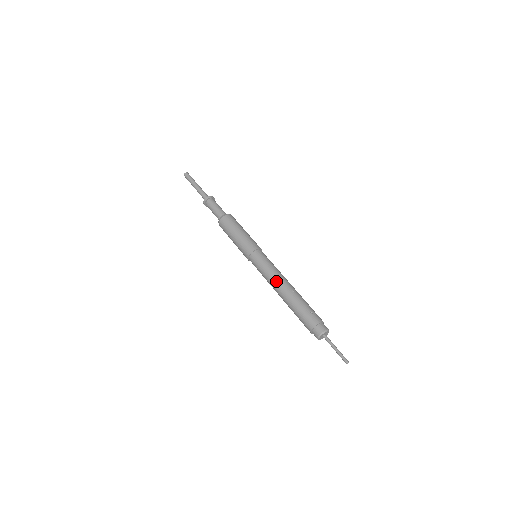
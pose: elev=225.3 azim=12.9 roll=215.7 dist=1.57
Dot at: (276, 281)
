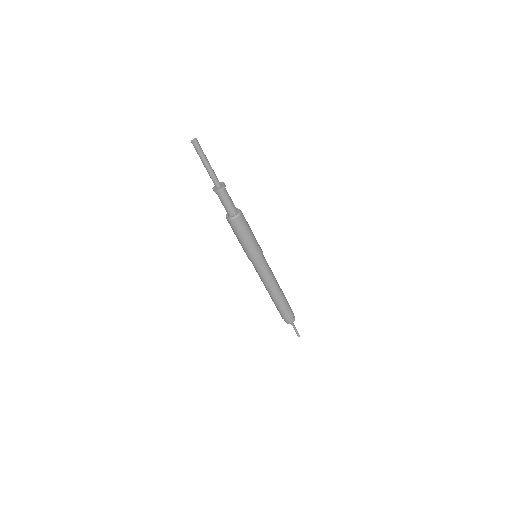
Dot at: (272, 285)
